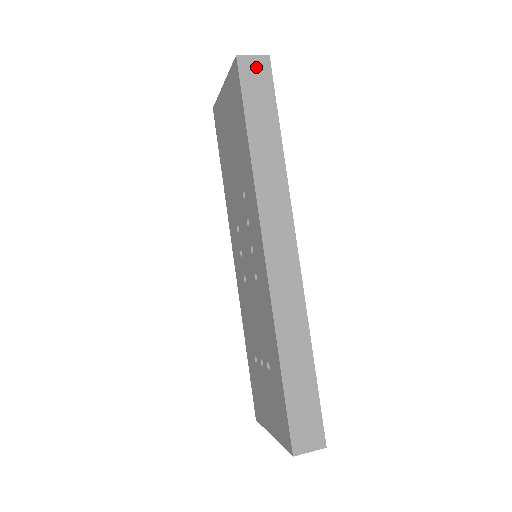
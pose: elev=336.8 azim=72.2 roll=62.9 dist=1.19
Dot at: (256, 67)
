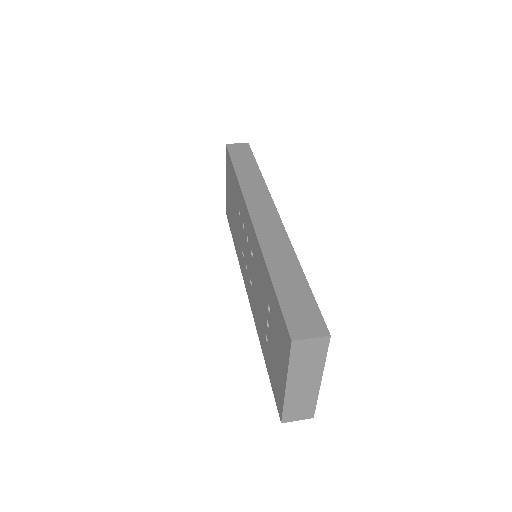
Dot at: (239, 147)
